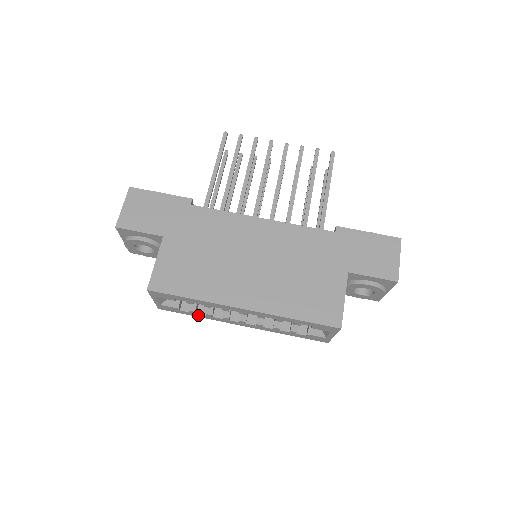
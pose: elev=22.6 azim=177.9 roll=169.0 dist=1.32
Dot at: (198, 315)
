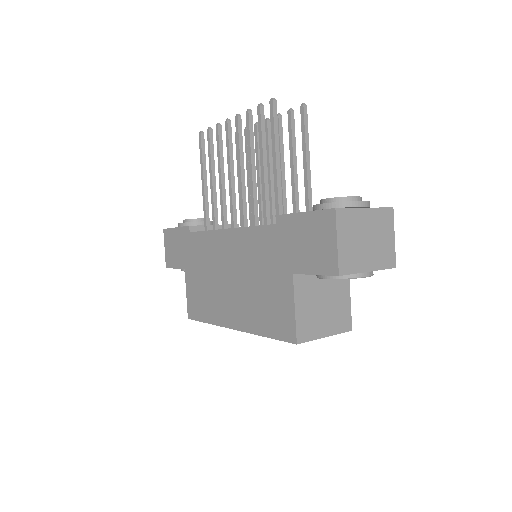
Dot at: occluded
